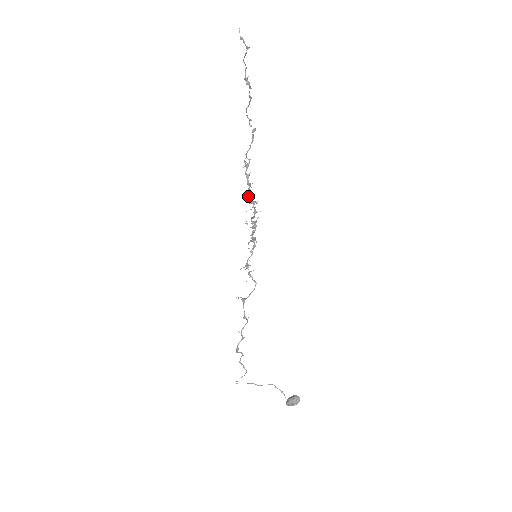
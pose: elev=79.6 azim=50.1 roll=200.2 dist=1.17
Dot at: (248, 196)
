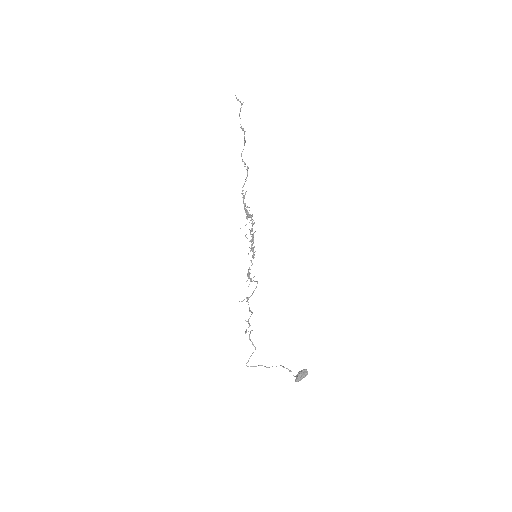
Dot at: (246, 216)
